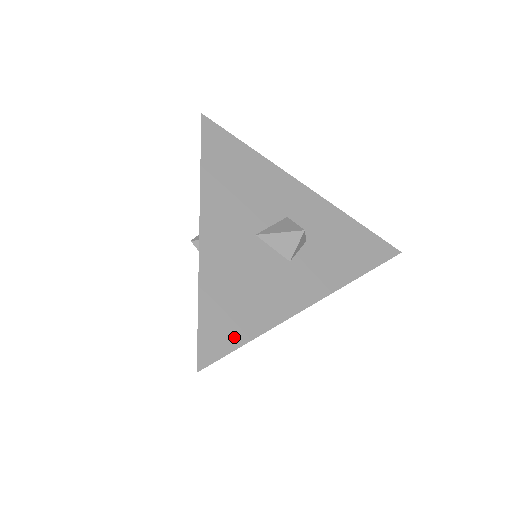
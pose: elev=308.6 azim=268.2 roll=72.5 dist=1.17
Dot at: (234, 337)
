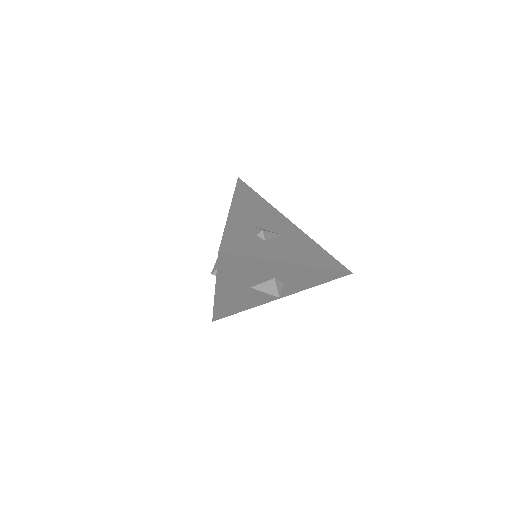
Dot at: (231, 313)
